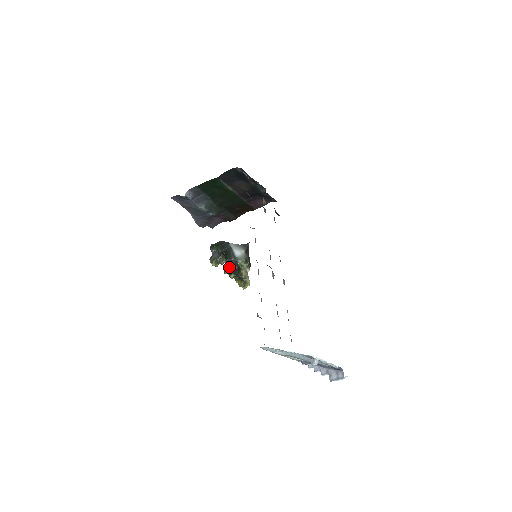
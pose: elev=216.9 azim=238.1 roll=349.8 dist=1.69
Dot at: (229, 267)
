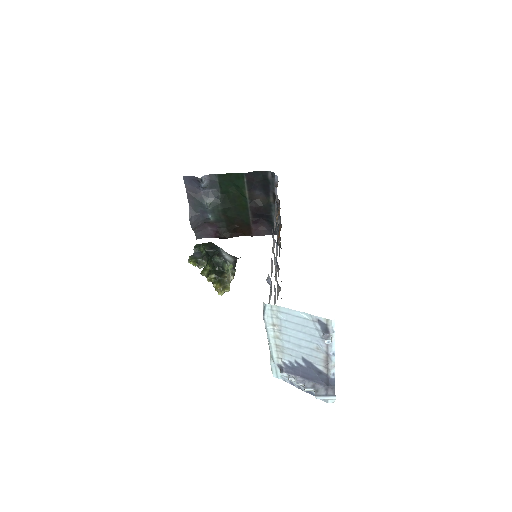
Dot at: (209, 270)
